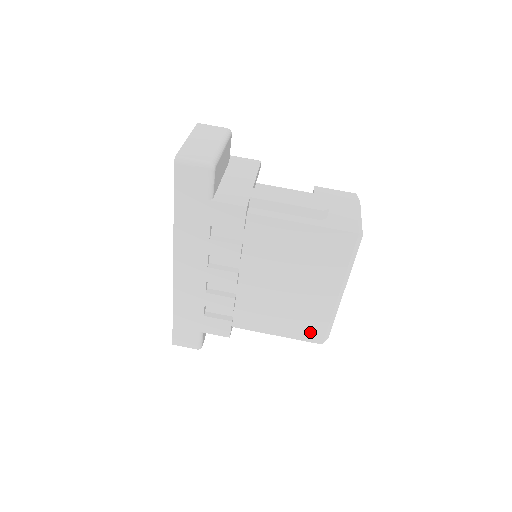
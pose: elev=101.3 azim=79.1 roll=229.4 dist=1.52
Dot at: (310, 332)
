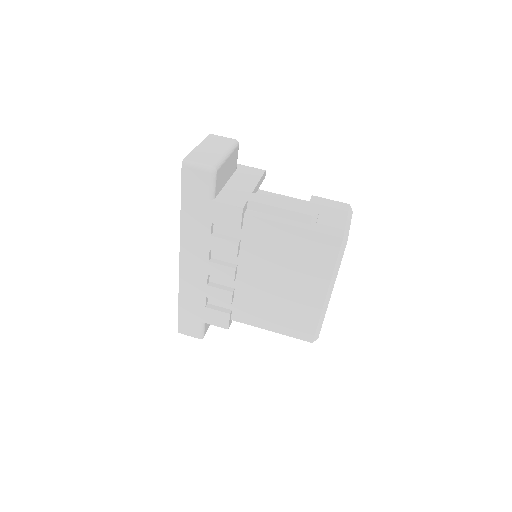
Dot at: (301, 330)
